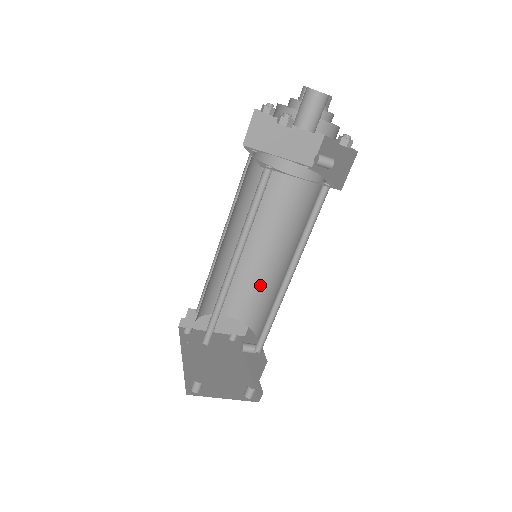
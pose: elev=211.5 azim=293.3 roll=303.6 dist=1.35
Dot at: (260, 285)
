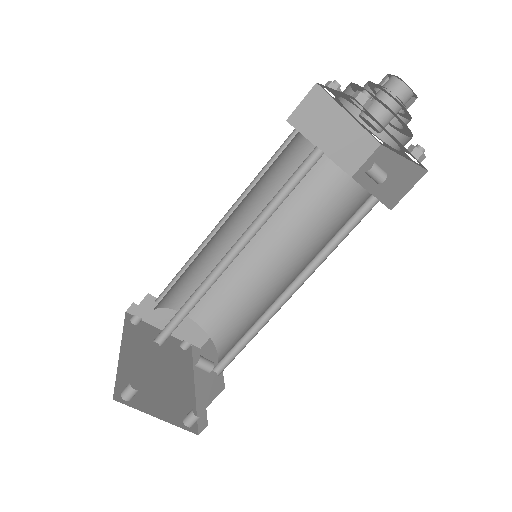
Dot at: (243, 293)
